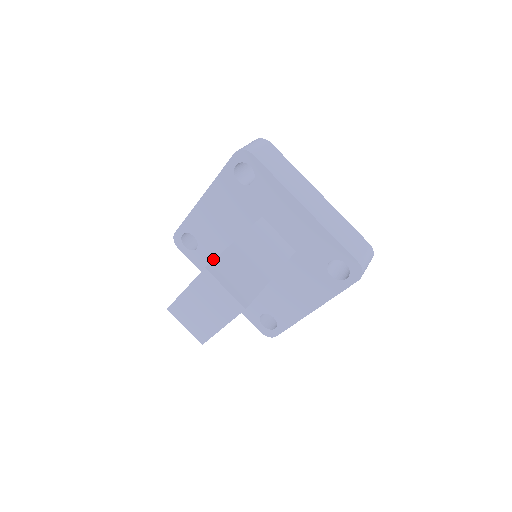
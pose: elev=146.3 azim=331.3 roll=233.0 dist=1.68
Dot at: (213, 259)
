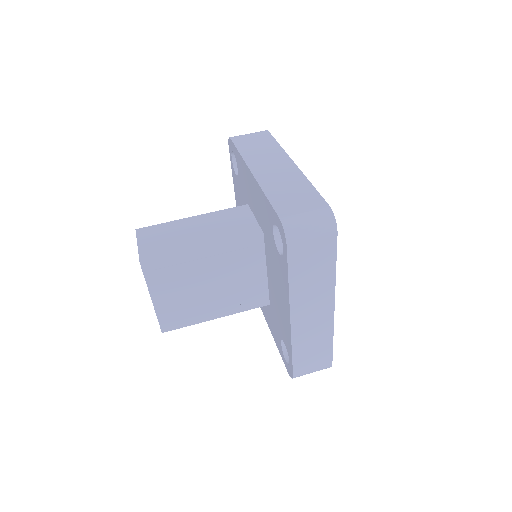
Dot at: occluded
